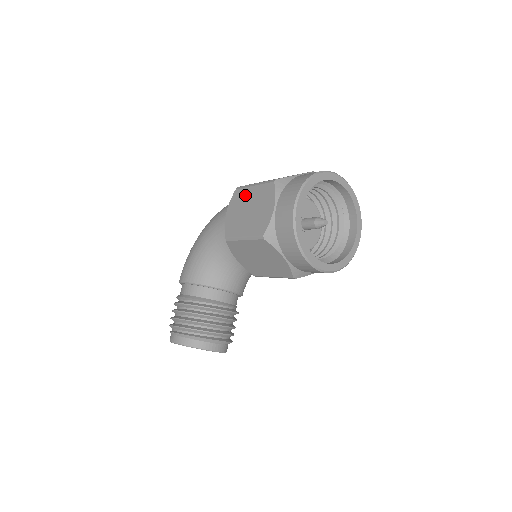
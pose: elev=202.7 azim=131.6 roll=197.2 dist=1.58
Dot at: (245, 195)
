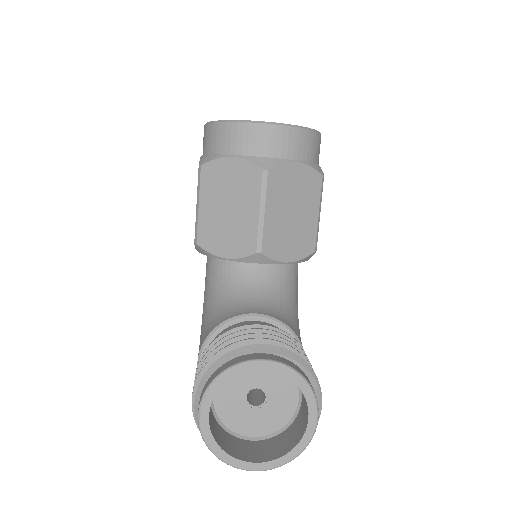
Dot at: occluded
